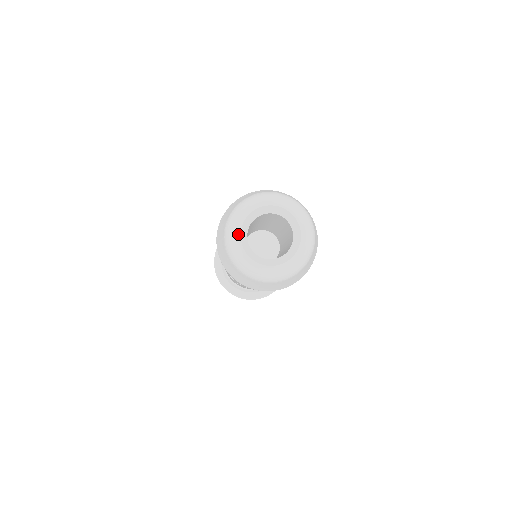
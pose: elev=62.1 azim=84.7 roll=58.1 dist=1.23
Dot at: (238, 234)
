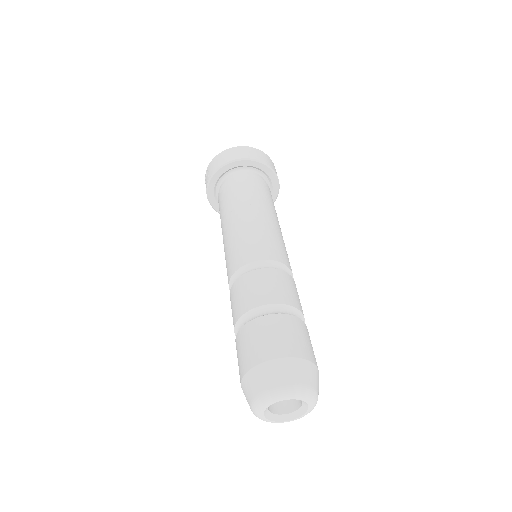
Dot at: (263, 411)
